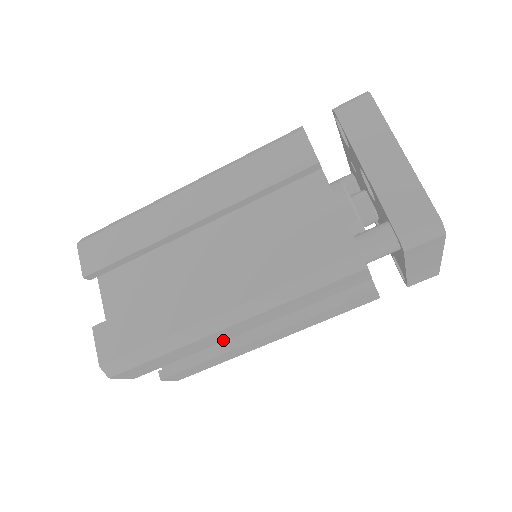
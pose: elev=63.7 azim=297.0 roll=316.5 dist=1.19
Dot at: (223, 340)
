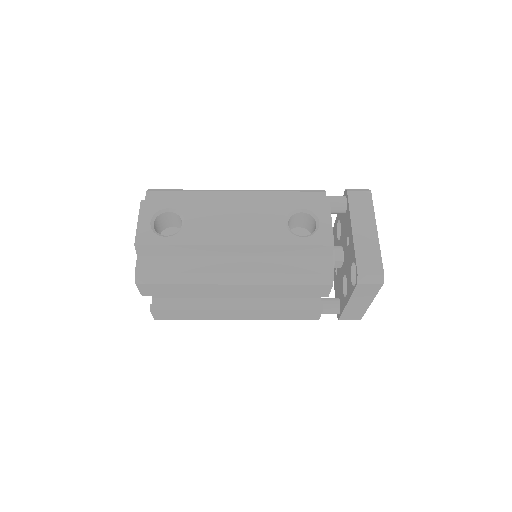
Dot at: occluded
